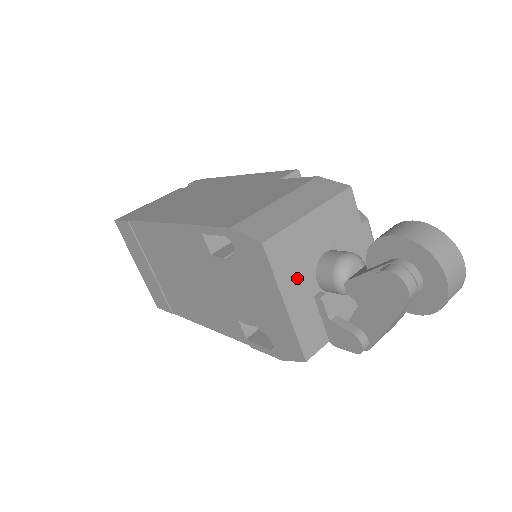
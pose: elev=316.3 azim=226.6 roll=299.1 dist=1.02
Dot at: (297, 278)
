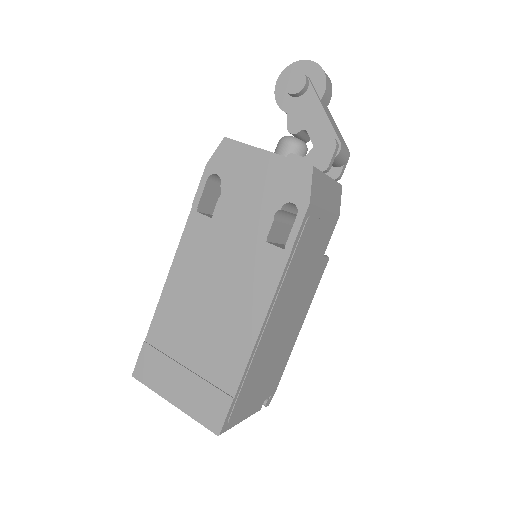
Dot at: occluded
